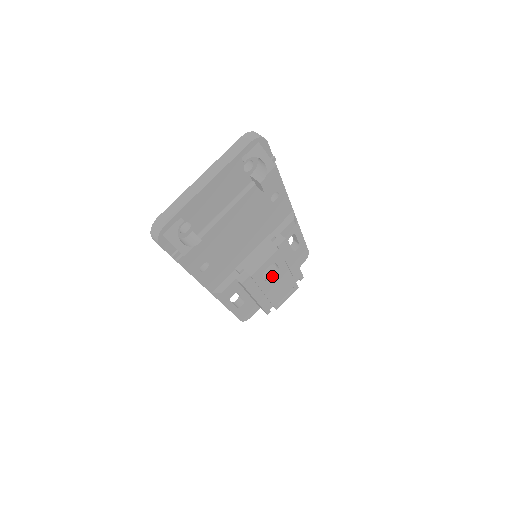
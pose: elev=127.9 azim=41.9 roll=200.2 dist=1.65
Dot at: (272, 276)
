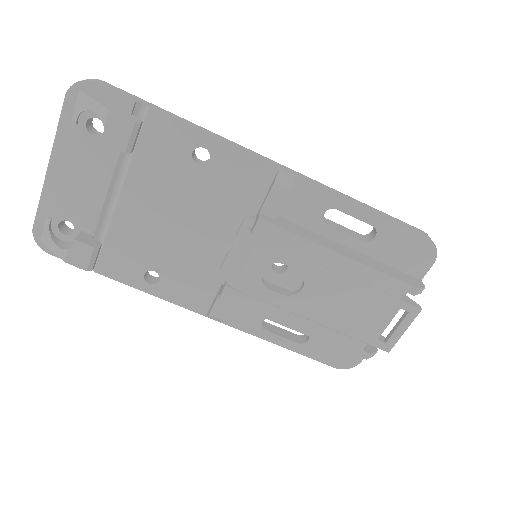
Dot at: (301, 287)
